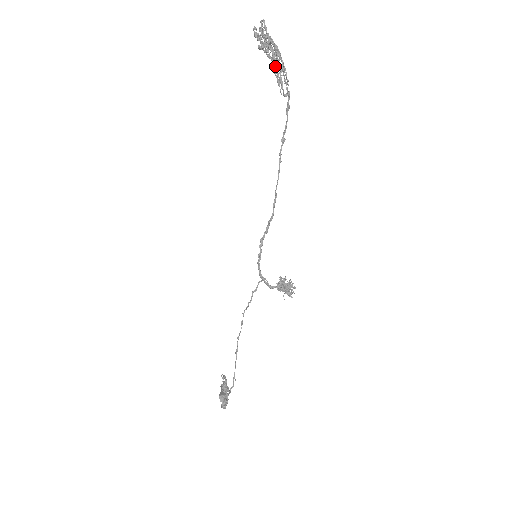
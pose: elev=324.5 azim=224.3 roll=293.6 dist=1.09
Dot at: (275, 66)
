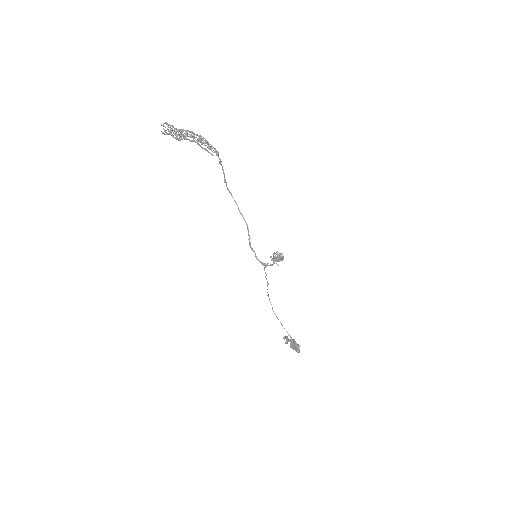
Dot at: (198, 144)
